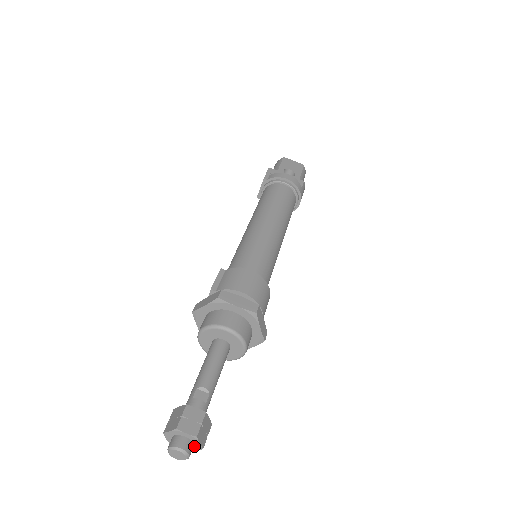
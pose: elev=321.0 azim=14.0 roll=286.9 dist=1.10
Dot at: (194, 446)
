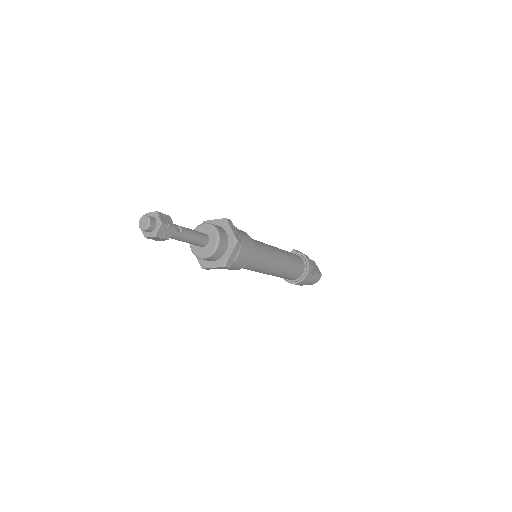
Dot at: (153, 231)
